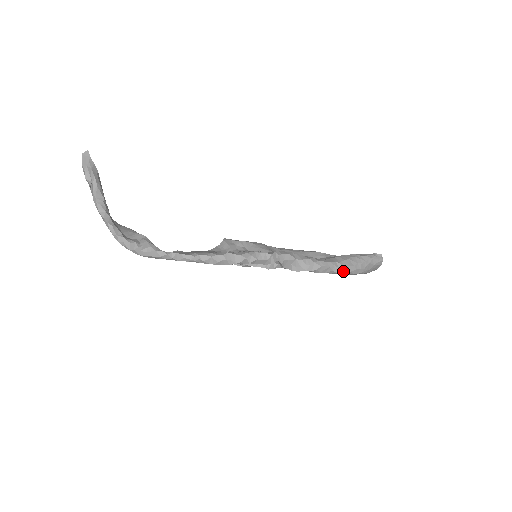
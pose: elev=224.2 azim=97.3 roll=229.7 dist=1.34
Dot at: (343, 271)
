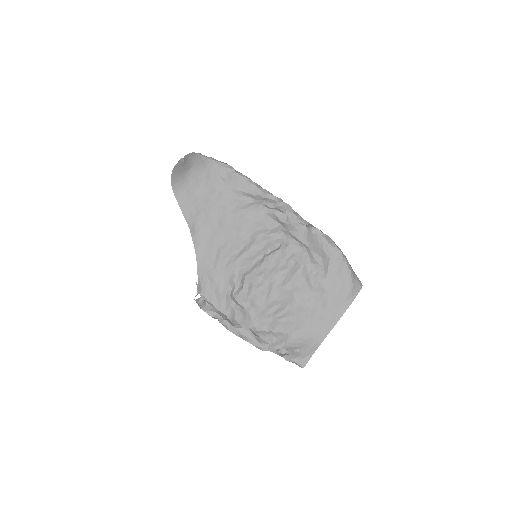
Dot at: (341, 252)
